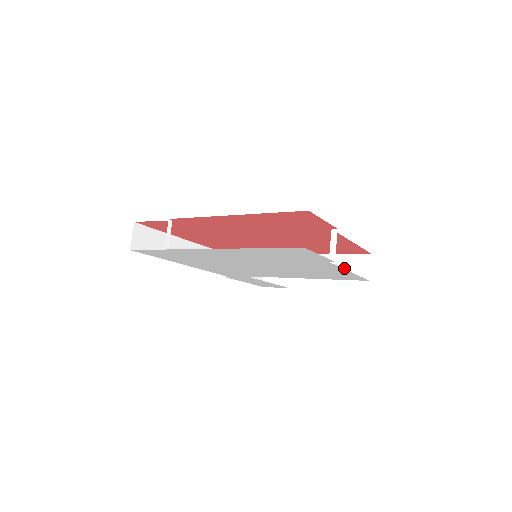
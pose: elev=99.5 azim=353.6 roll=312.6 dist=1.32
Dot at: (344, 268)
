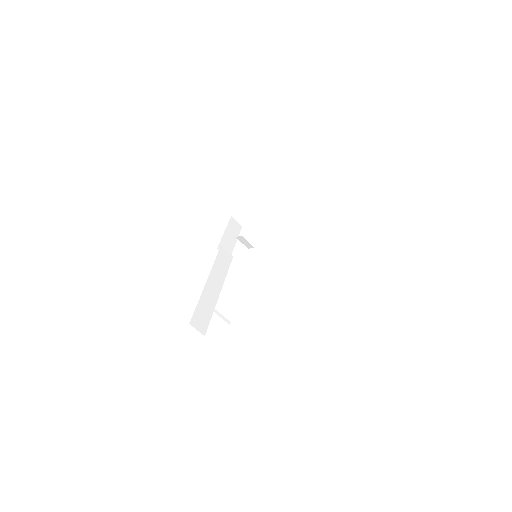
Dot at: (304, 207)
